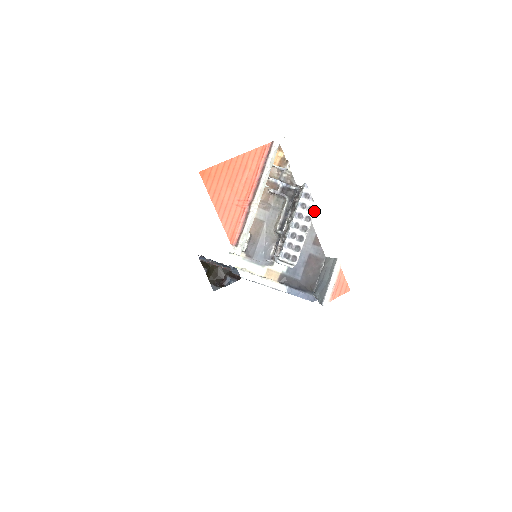
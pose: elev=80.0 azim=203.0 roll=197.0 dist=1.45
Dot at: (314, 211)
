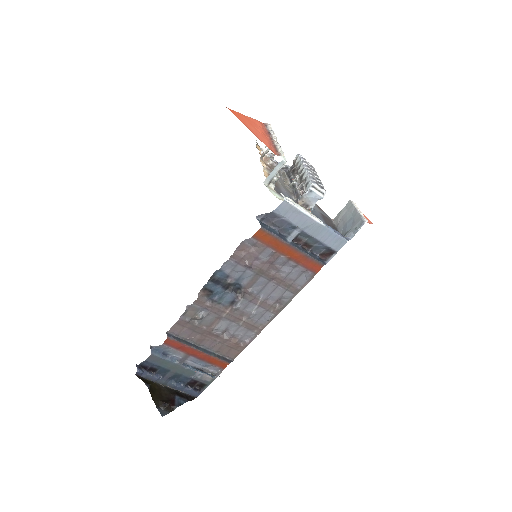
Dot at: (314, 169)
